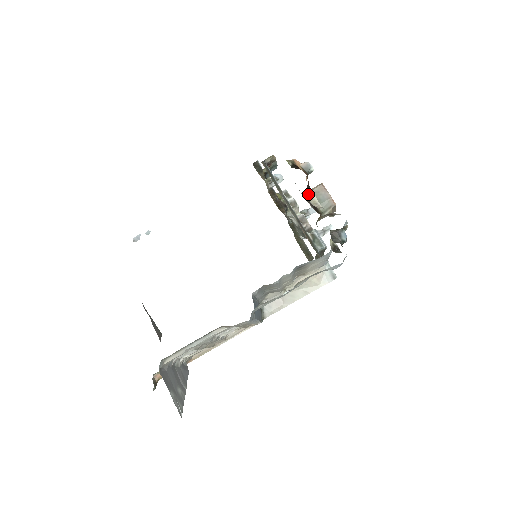
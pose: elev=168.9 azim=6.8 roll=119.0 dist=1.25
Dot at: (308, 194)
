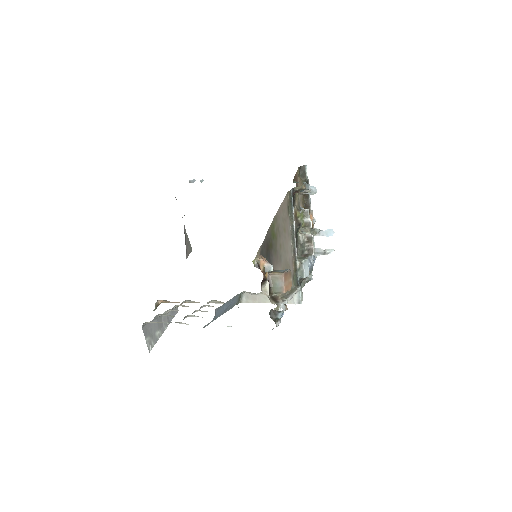
Dot at: (262, 284)
